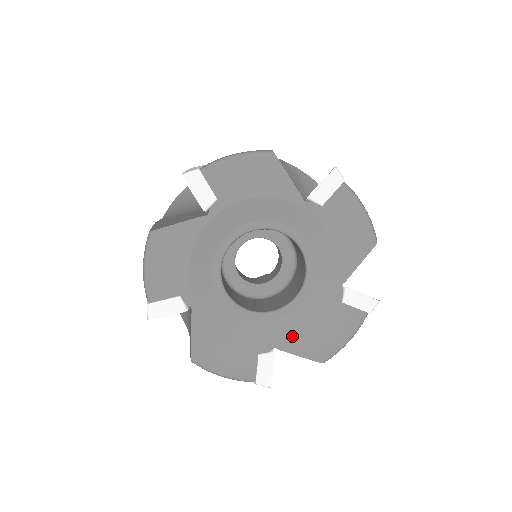
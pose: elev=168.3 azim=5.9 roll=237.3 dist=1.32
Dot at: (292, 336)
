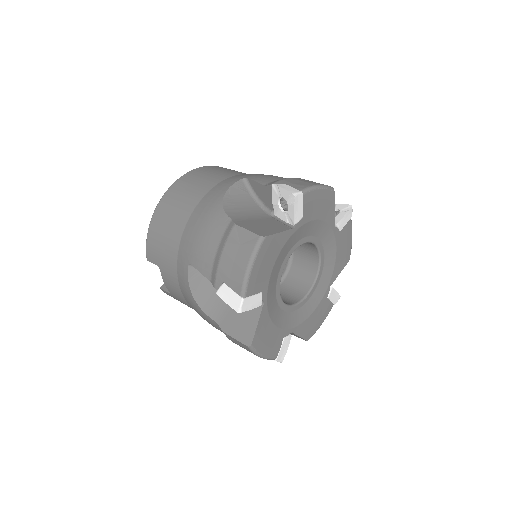
Dot at: (332, 272)
